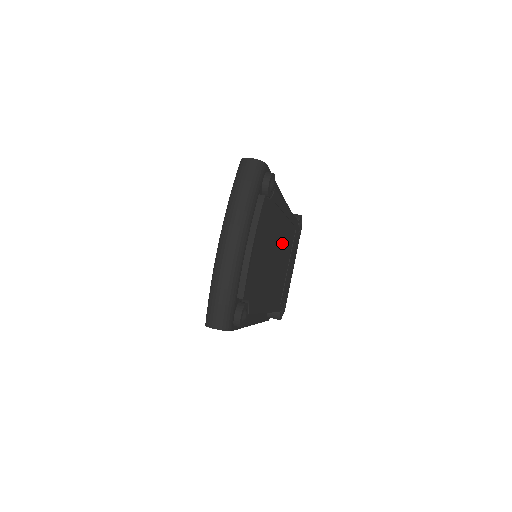
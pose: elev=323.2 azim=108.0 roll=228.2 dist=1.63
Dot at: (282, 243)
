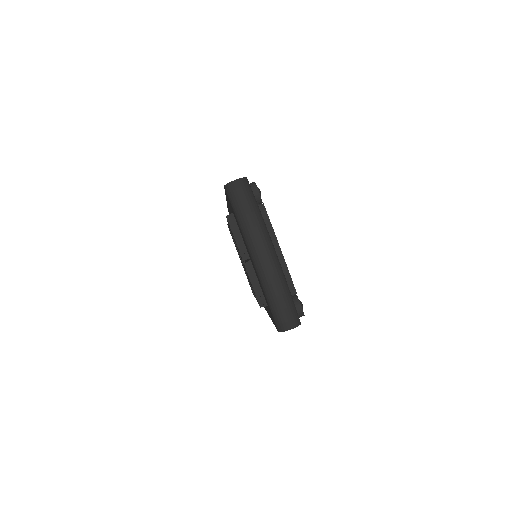
Dot at: occluded
